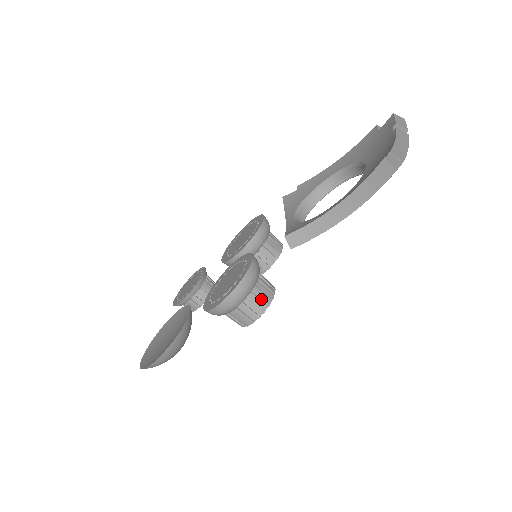
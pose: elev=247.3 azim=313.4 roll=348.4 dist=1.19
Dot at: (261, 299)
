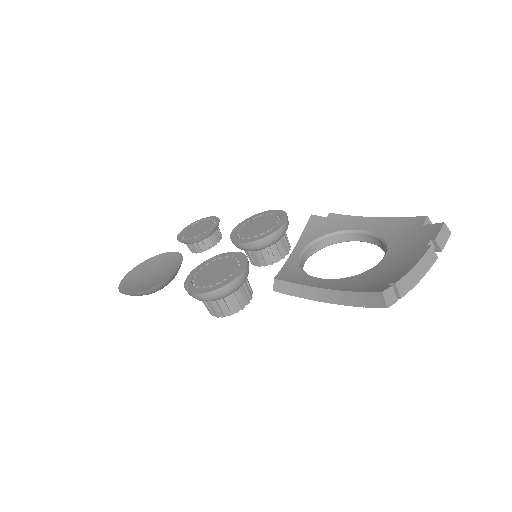
Dot at: (232, 305)
